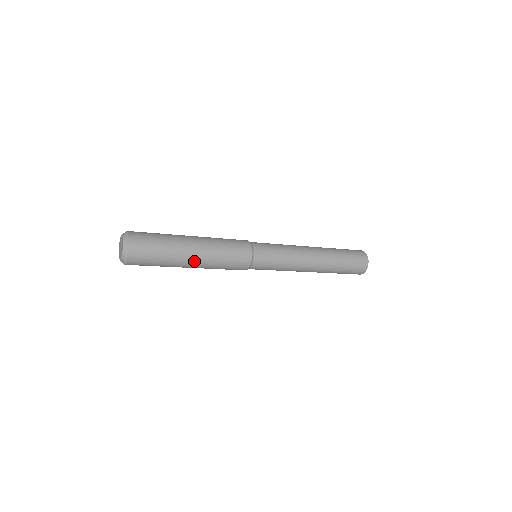
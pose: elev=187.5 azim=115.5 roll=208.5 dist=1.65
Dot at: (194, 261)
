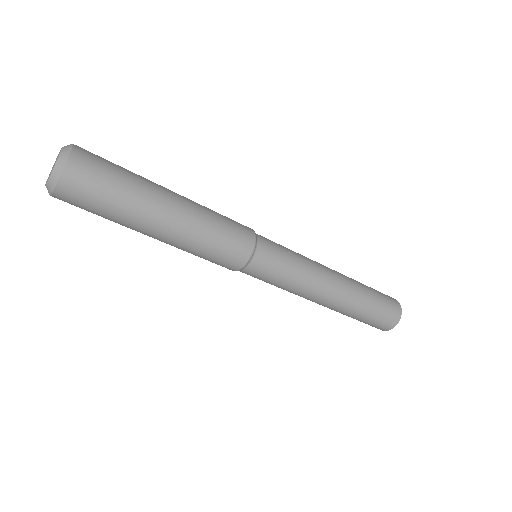
Dot at: (171, 214)
